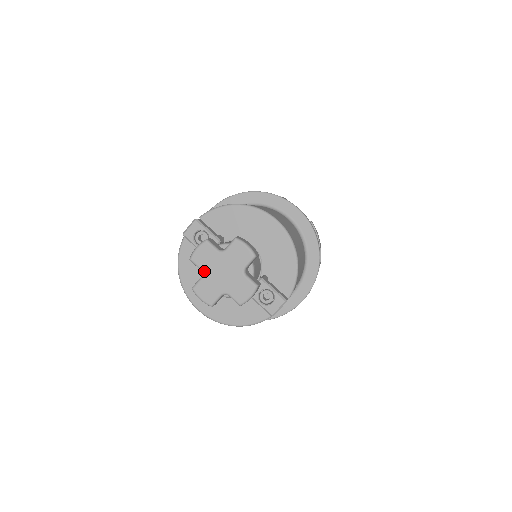
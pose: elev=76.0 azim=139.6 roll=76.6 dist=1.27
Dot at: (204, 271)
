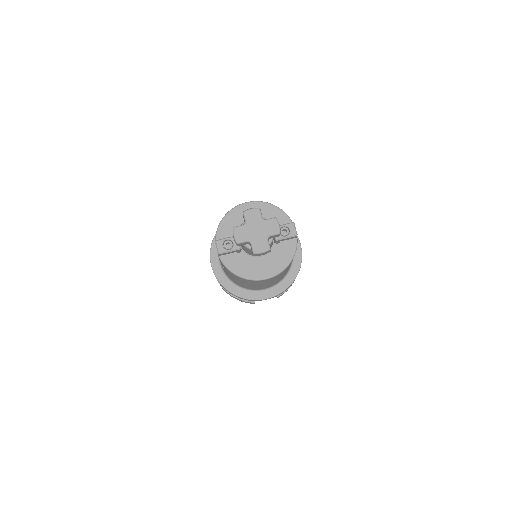
Dot at: (249, 240)
